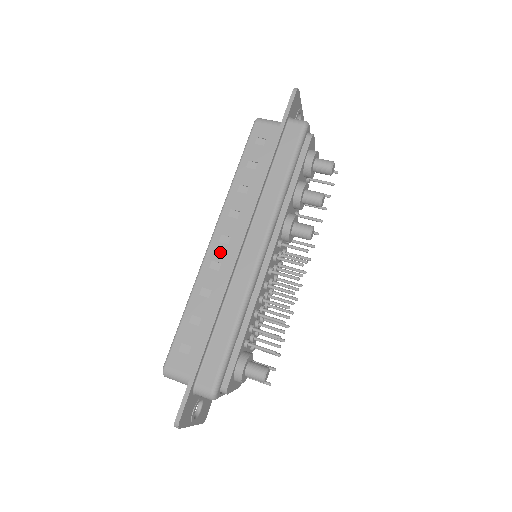
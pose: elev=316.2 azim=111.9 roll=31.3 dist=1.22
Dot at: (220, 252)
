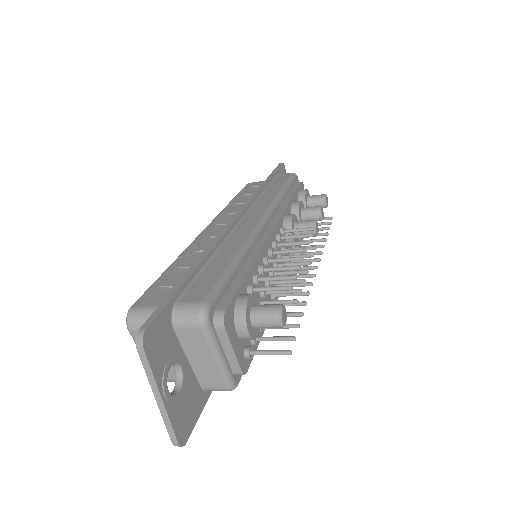
Dot at: (215, 231)
